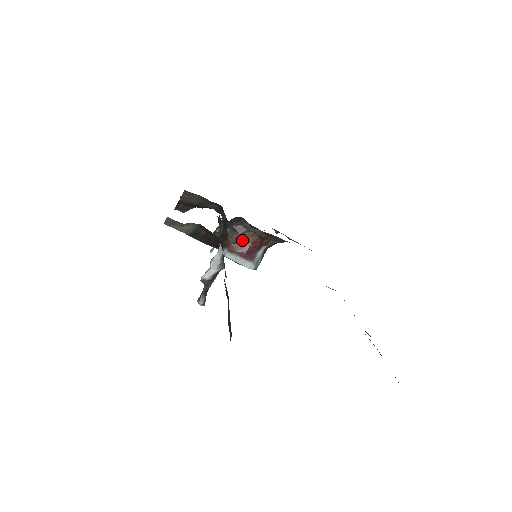
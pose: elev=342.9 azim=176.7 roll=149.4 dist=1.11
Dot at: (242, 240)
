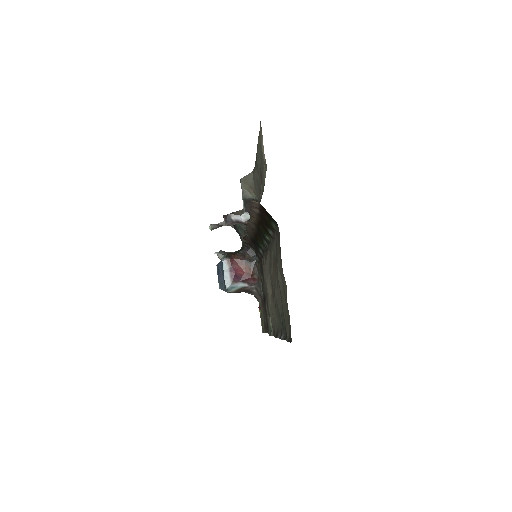
Dot at: (242, 264)
